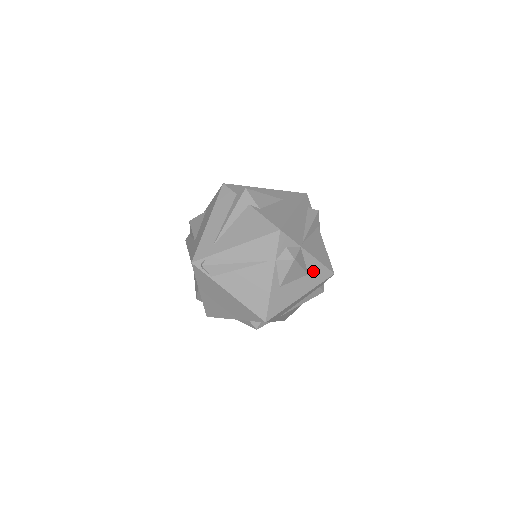
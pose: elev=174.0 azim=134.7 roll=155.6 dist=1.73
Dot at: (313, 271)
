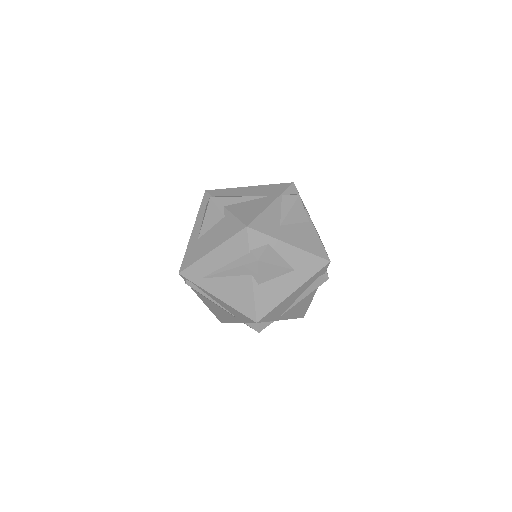
Dot at: occluded
